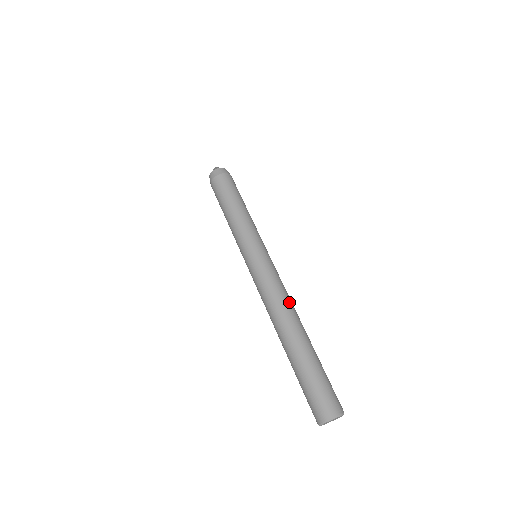
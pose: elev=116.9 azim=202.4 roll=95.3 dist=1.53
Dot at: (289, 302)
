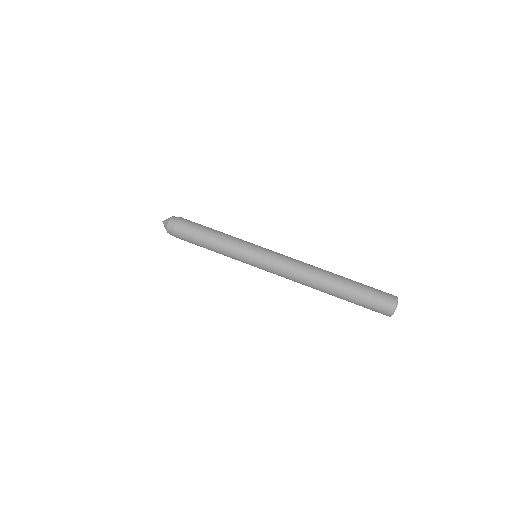
Dot at: (305, 273)
